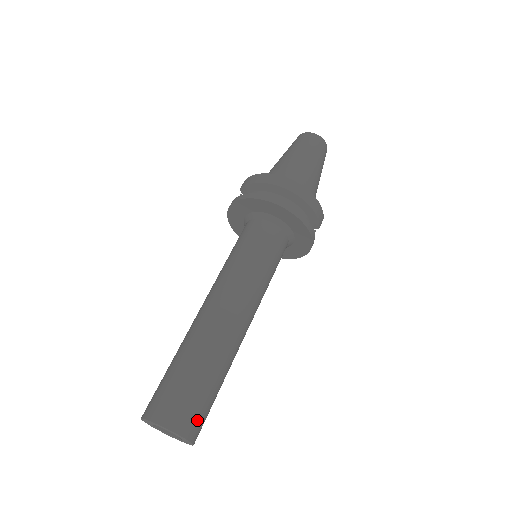
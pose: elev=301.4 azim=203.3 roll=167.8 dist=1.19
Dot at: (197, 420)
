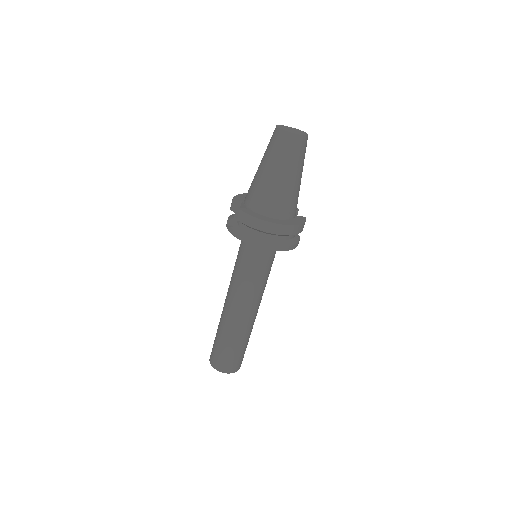
Dot at: (241, 361)
